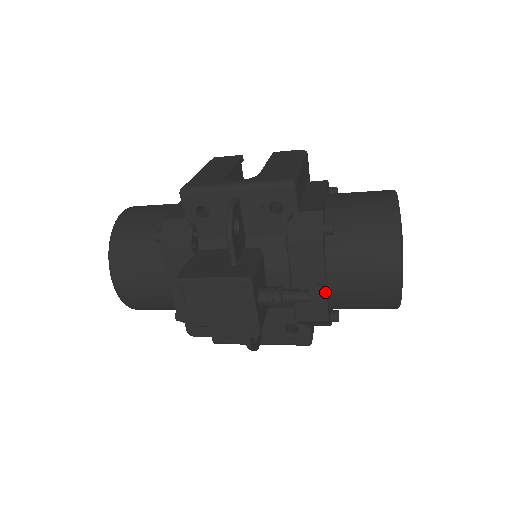
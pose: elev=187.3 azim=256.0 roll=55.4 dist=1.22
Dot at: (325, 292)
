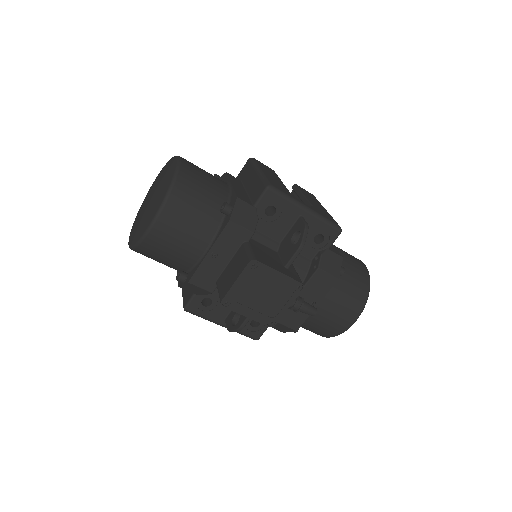
Dot at: occluded
